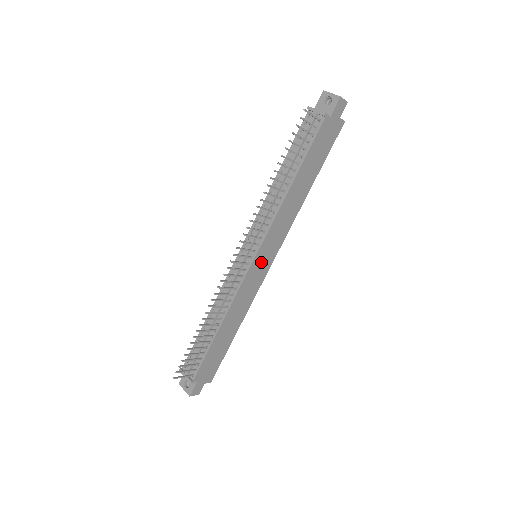
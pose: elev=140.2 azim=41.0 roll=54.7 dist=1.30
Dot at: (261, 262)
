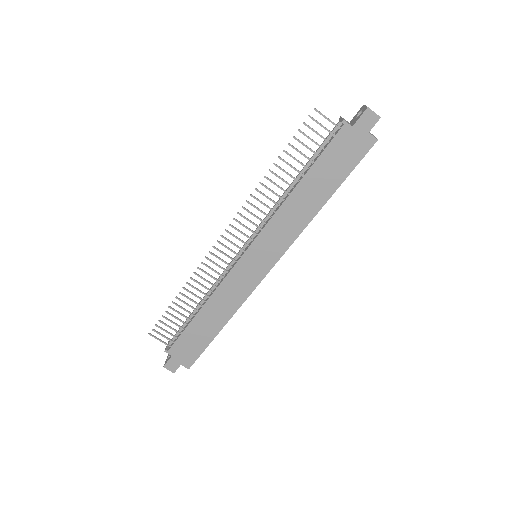
Dot at: (254, 261)
